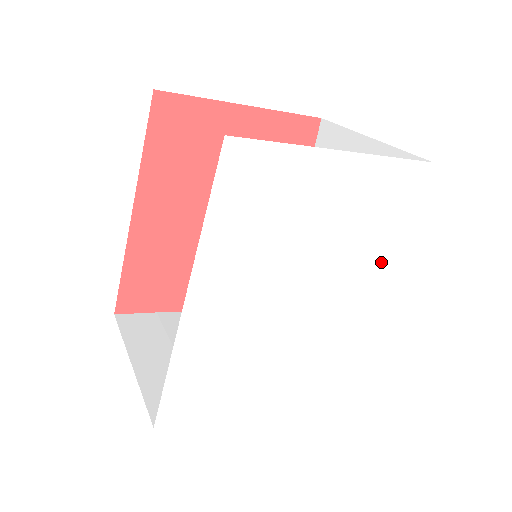
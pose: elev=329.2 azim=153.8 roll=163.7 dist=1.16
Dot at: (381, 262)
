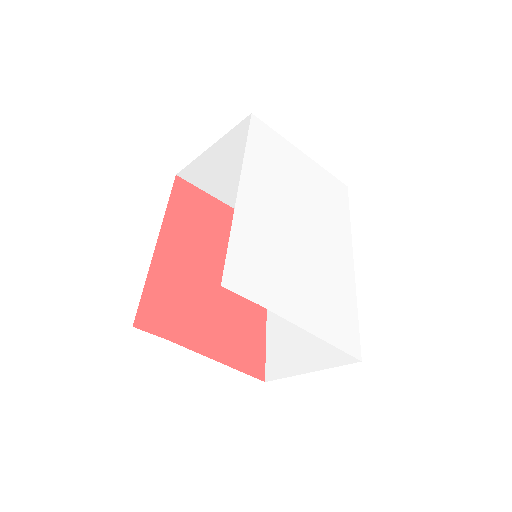
Dot at: (342, 235)
